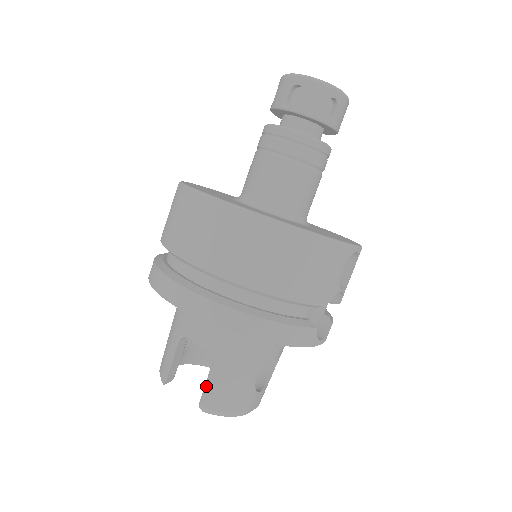
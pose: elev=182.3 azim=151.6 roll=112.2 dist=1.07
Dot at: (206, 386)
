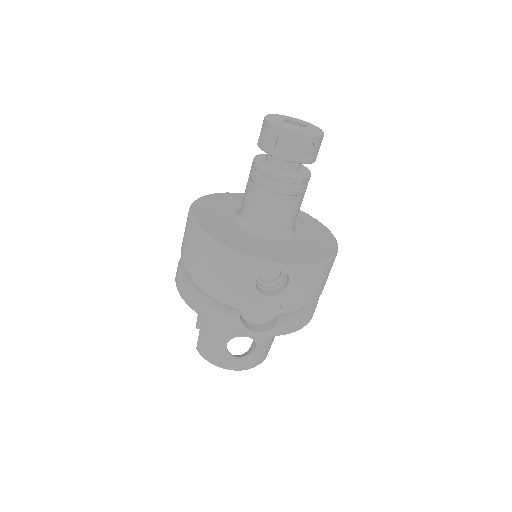
Dot at: (198, 336)
